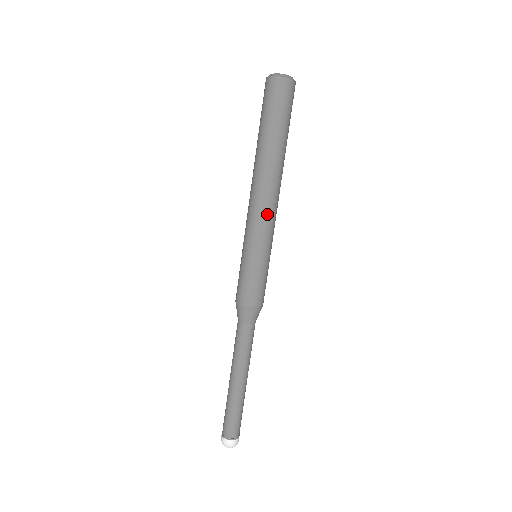
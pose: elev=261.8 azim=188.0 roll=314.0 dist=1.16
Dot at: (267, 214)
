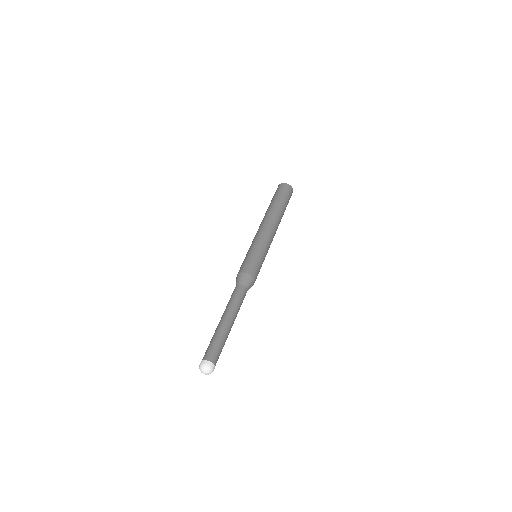
Dot at: (273, 237)
